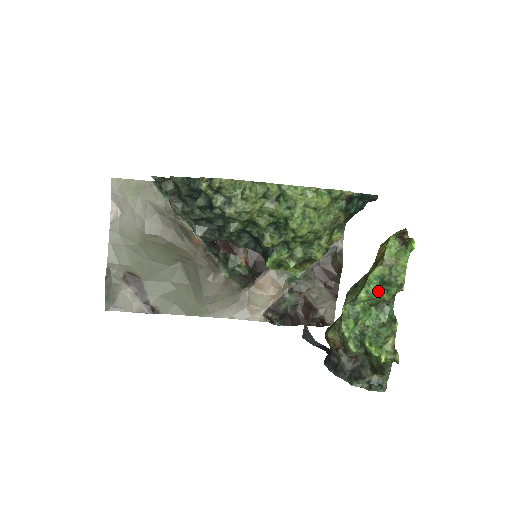
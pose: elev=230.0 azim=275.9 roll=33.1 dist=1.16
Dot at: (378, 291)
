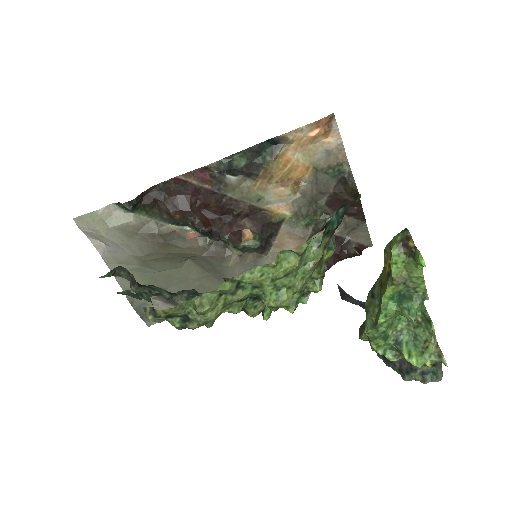
Dot at: (398, 312)
